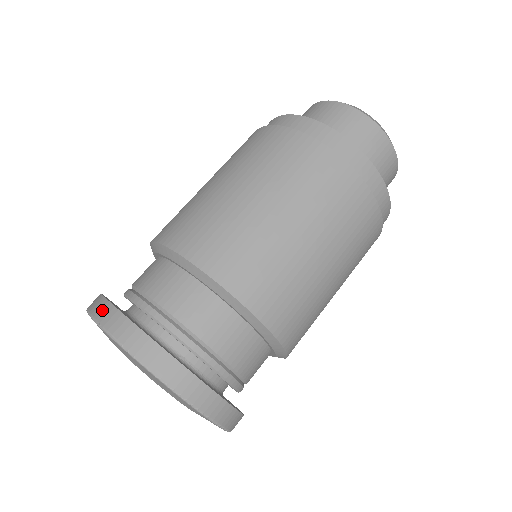
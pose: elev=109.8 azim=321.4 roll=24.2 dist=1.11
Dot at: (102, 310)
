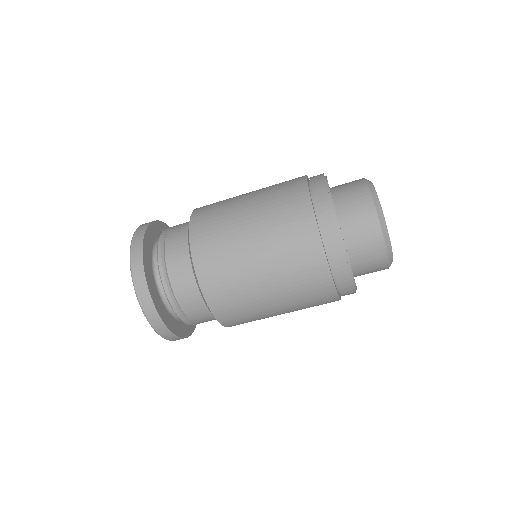
Dot at: (137, 268)
